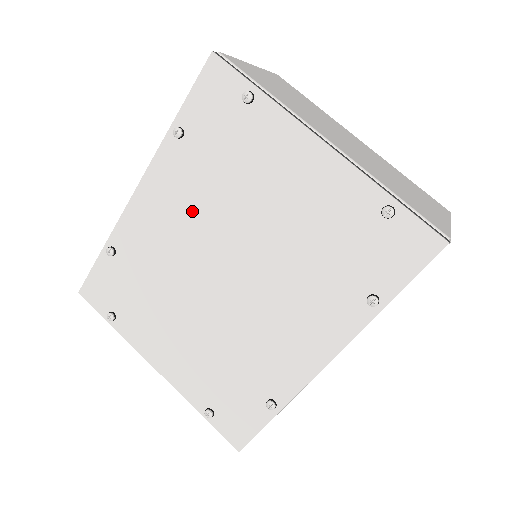
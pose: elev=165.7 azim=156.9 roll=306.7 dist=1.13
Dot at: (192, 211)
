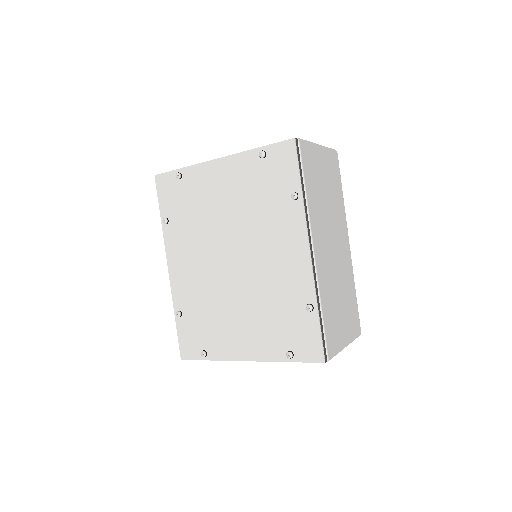
Dot at: (196, 249)
